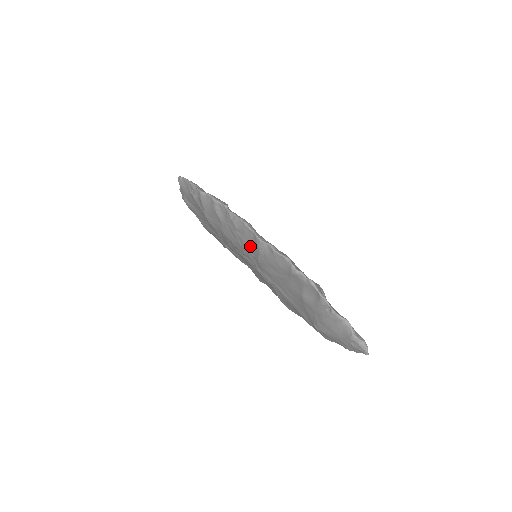
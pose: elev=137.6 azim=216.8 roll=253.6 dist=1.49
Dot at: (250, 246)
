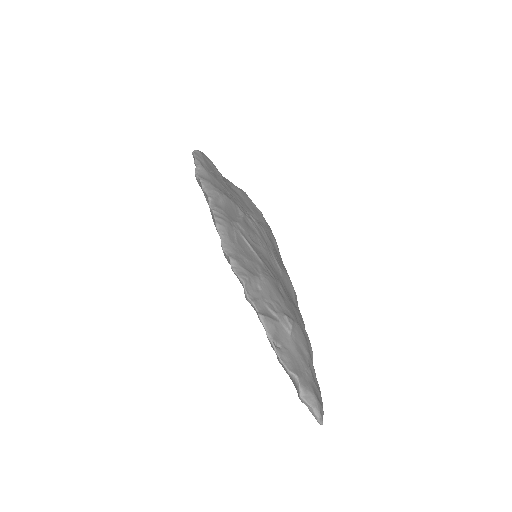
Dot at: occluded
